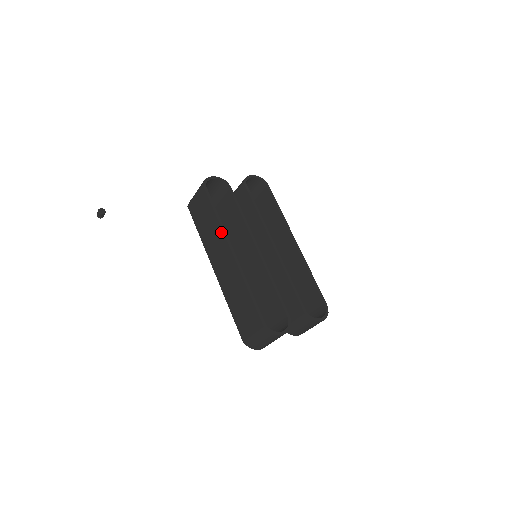
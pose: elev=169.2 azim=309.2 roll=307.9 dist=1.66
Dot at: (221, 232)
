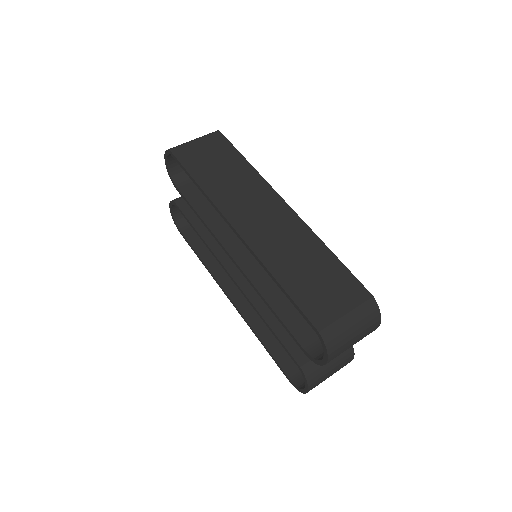
Dot at: (262, 181)
